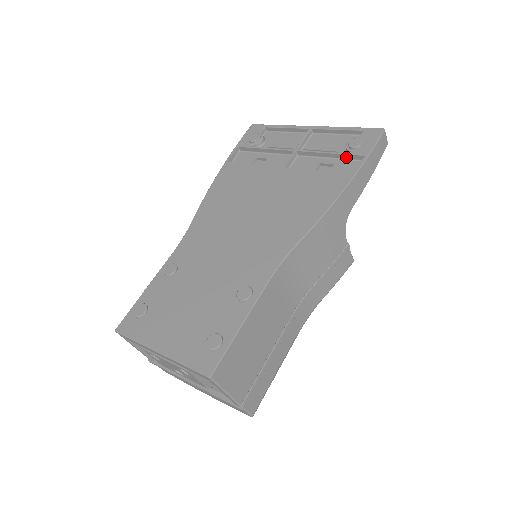
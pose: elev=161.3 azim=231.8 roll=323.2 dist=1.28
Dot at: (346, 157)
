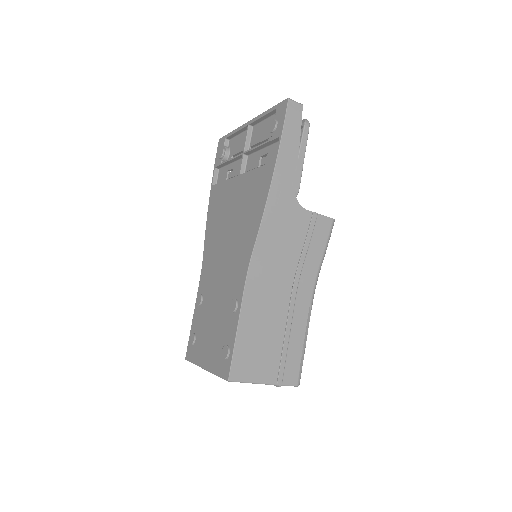
Dot at: (272, 143)
